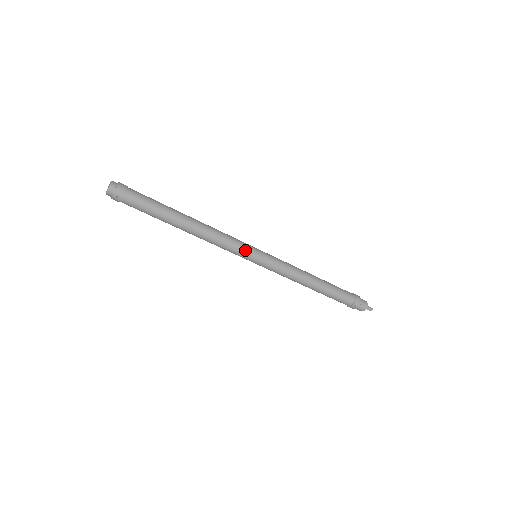
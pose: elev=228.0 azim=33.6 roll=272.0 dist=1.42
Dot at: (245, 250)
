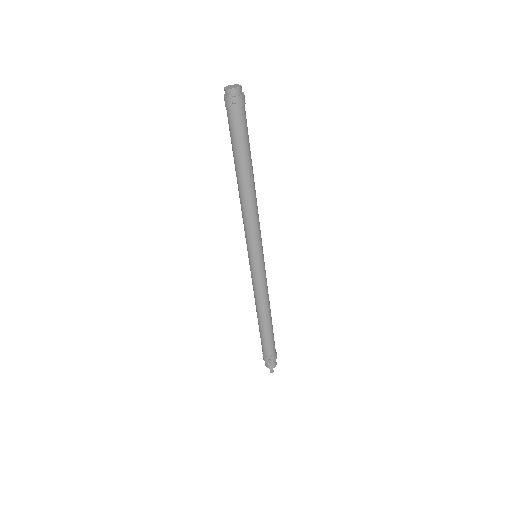
Dot at: (259, 244)
